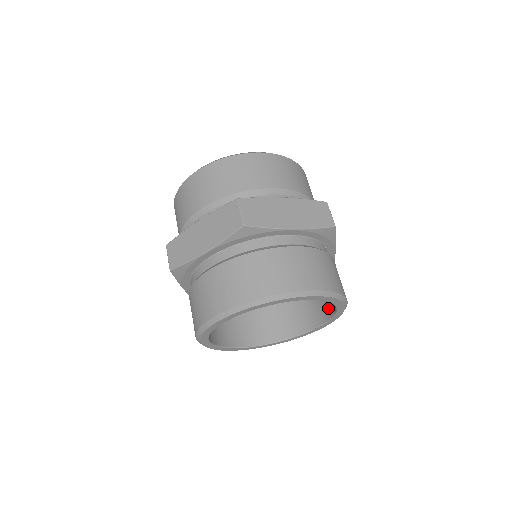
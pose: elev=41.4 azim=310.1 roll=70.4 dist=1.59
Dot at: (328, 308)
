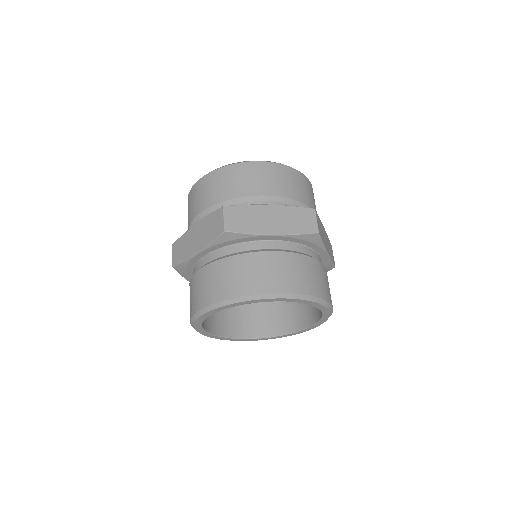
Dot at: (285, 325)
